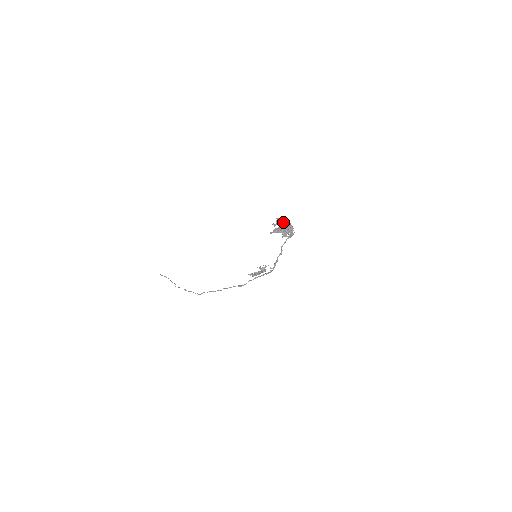
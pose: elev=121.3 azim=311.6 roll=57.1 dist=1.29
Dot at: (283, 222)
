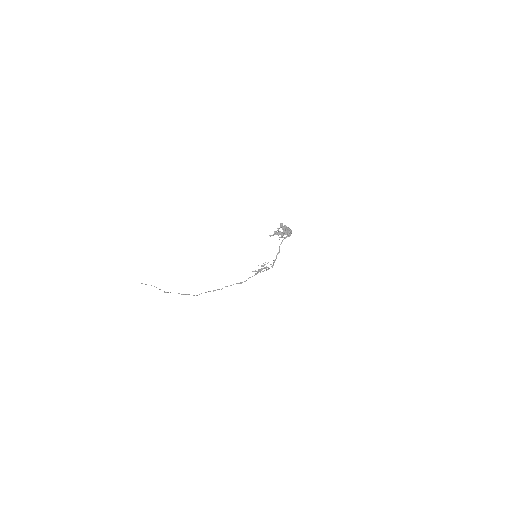
Dot at: (285, 226)
